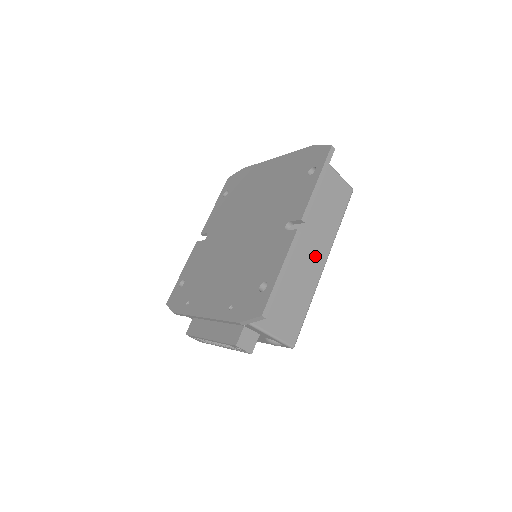
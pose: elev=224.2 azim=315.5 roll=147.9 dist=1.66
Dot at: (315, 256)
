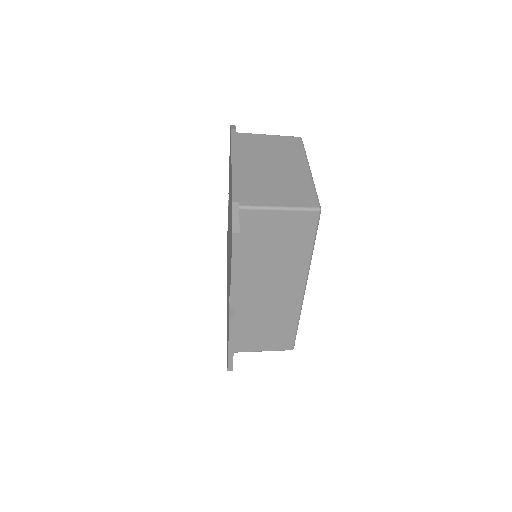
Dot at: (286, 292)
